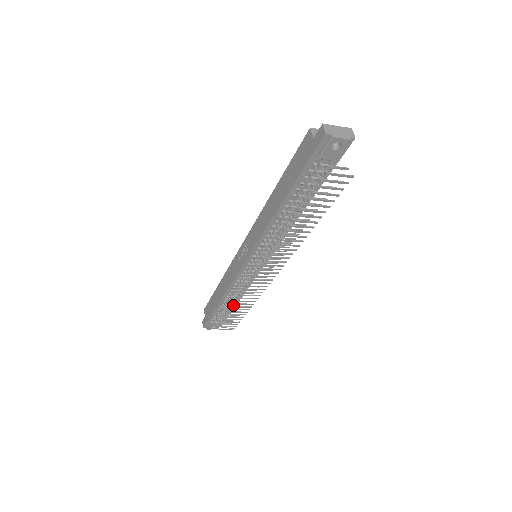
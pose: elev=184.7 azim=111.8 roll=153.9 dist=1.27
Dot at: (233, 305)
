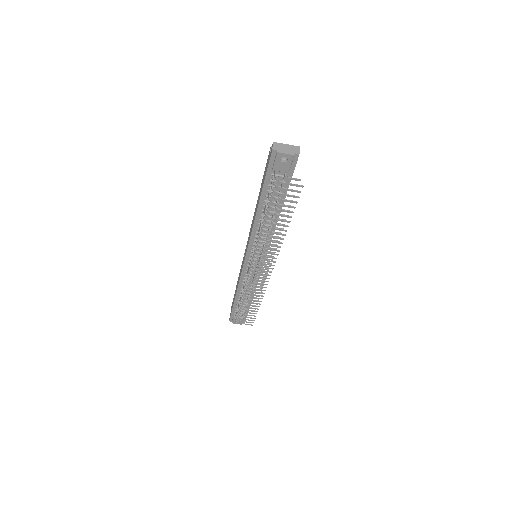
Dot at: (244, 300)
